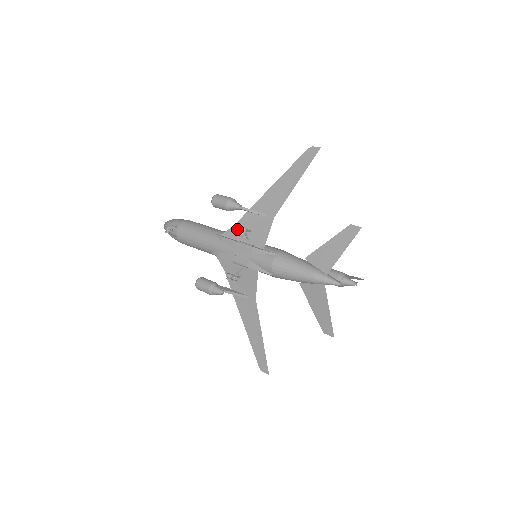
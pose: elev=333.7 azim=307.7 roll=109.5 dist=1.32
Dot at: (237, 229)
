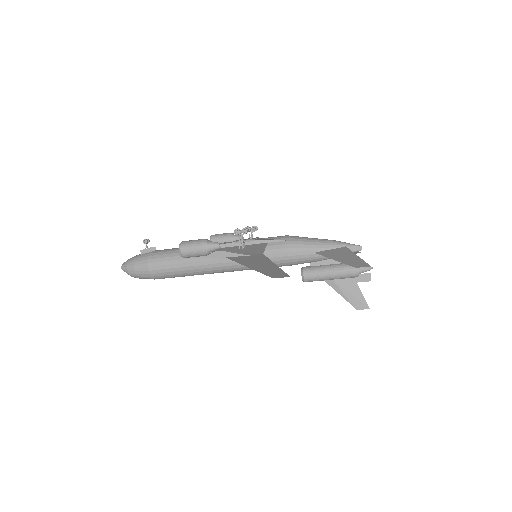
Dot at: occluded
